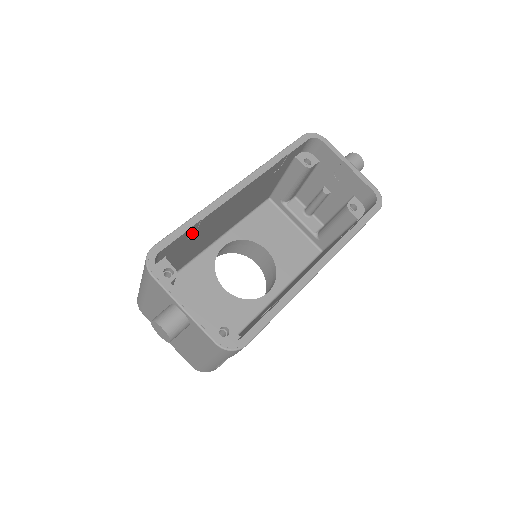
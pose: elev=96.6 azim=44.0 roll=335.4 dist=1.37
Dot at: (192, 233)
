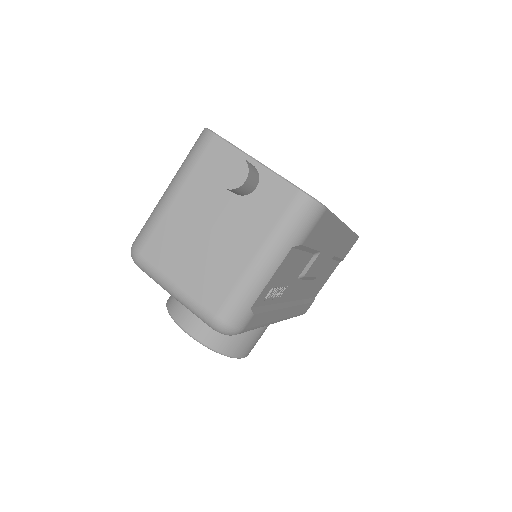
Dot at: occluded
